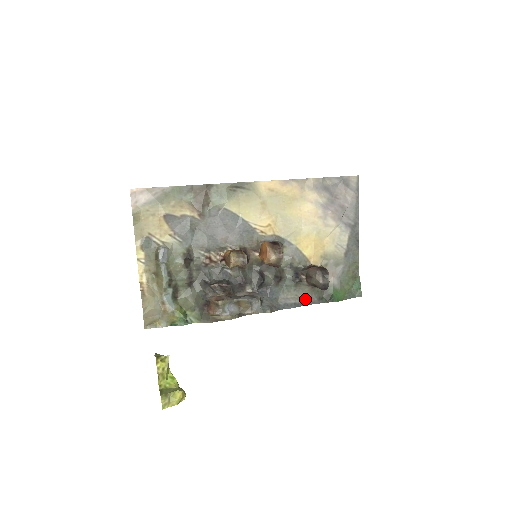
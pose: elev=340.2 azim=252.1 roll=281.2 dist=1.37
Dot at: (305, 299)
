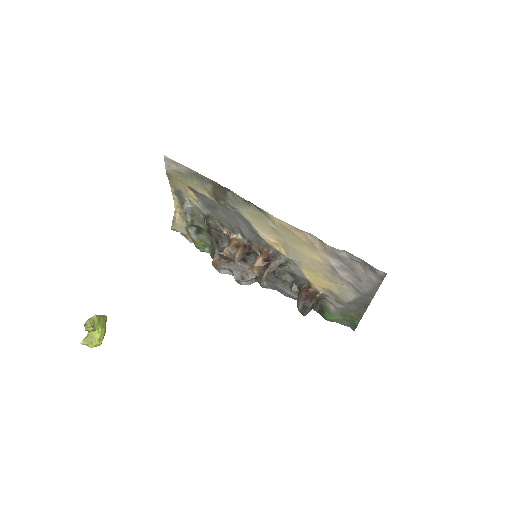
Dot at: occluded
